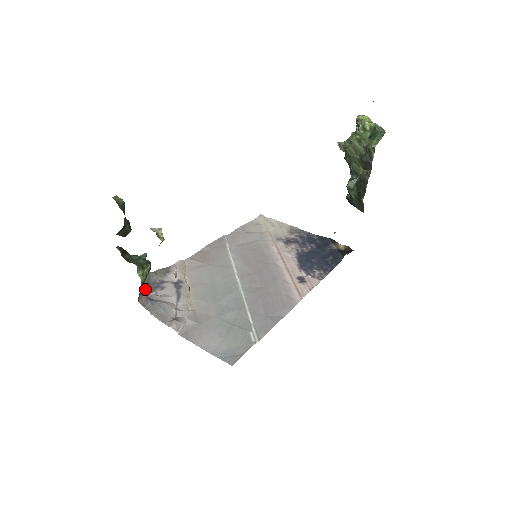
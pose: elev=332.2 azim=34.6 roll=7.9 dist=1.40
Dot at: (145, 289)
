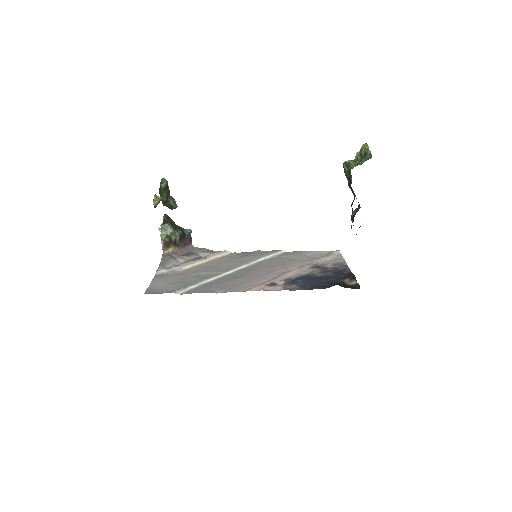
Dot at: (181, 253)
